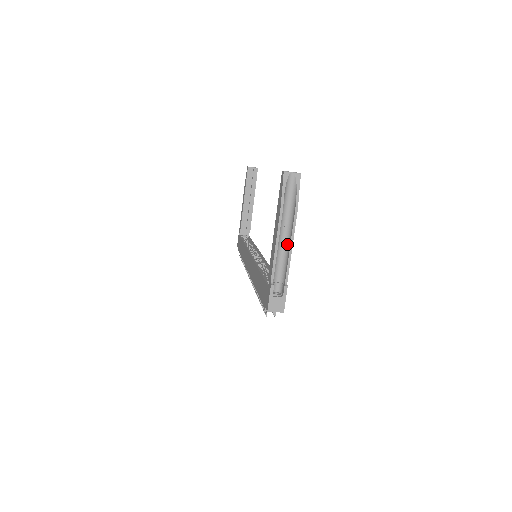
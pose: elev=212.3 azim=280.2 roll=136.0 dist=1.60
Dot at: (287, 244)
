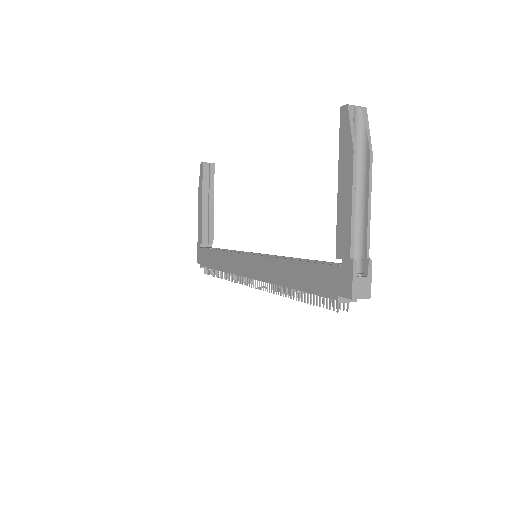
Dot at: (360, 204)
